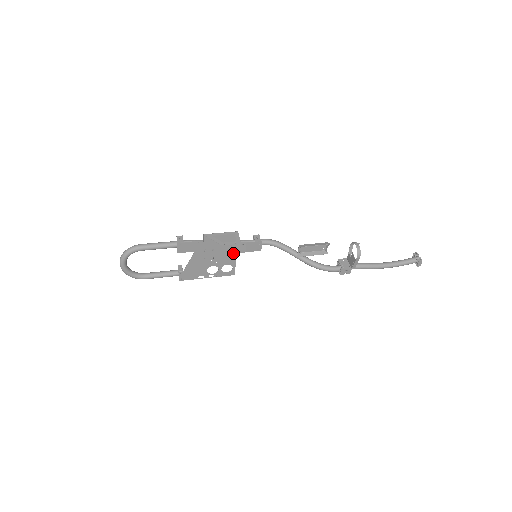
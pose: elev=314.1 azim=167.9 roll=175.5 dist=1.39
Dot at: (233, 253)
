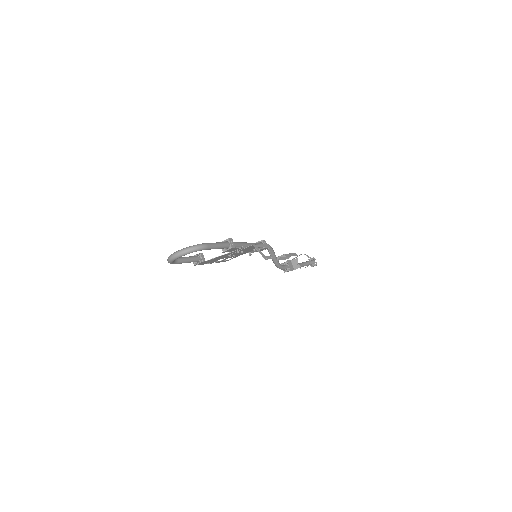
Dot at: (246, 252)
